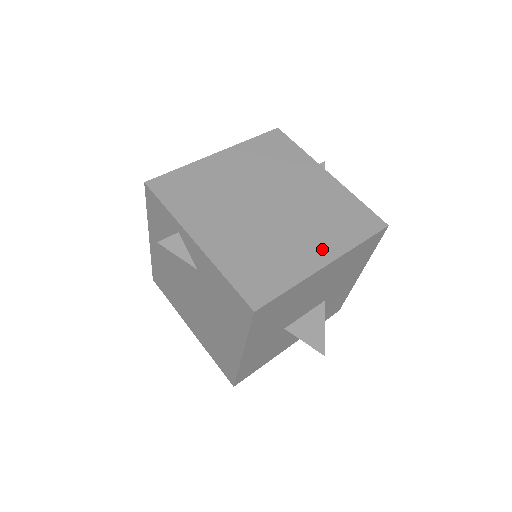
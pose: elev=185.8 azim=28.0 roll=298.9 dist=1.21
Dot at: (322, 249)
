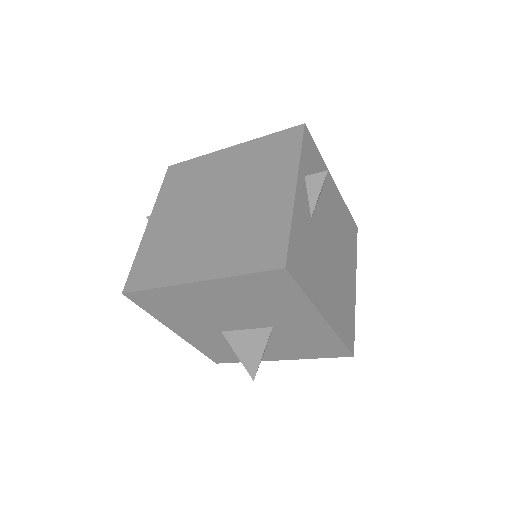
Dot at: (206, 265)
